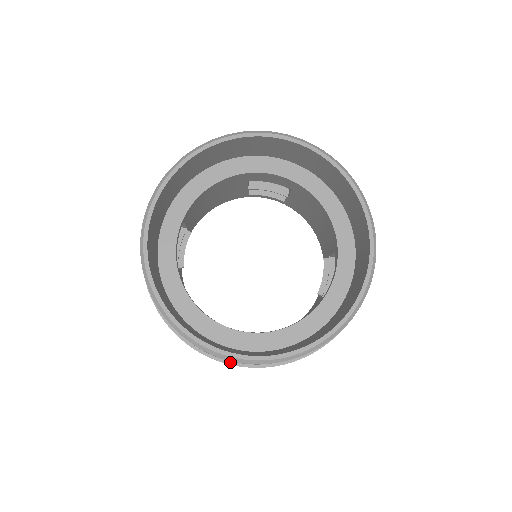
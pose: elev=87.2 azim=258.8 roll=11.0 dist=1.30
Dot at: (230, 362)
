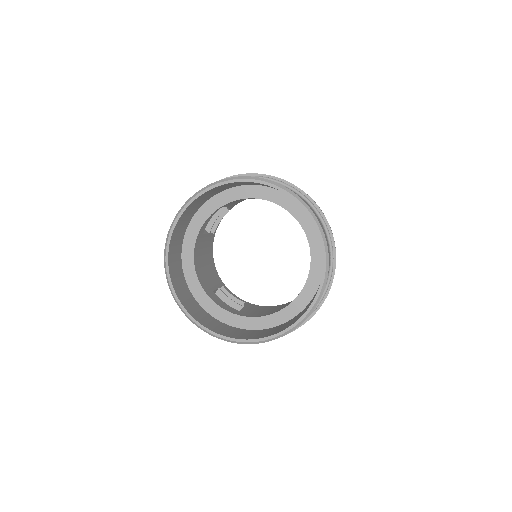
Dot at: occluded
